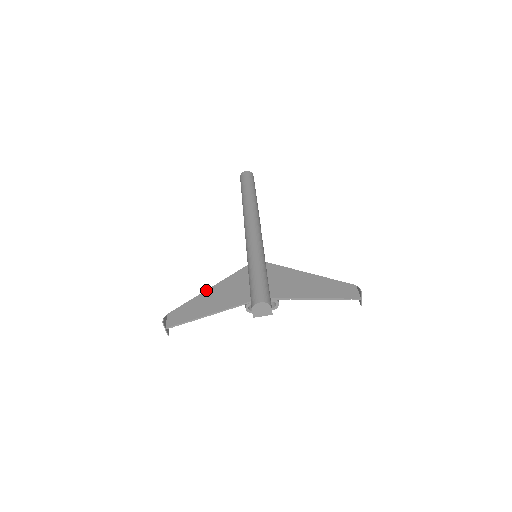
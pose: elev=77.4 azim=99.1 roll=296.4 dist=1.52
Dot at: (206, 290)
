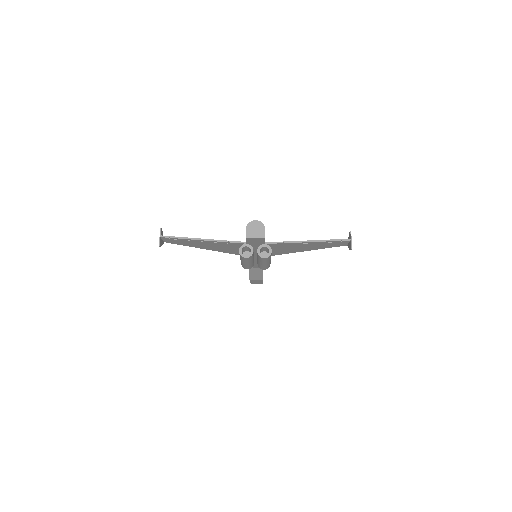
Dot at: occluded
